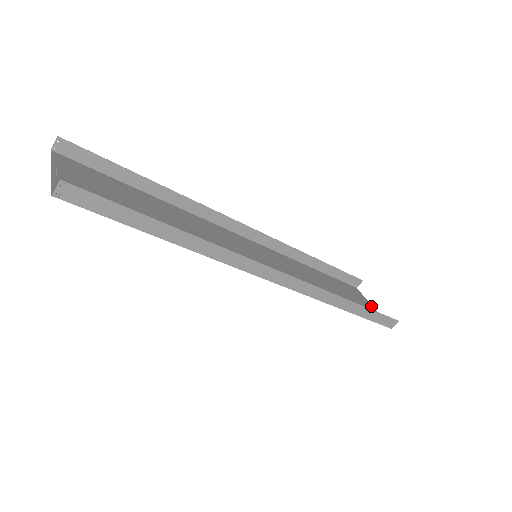
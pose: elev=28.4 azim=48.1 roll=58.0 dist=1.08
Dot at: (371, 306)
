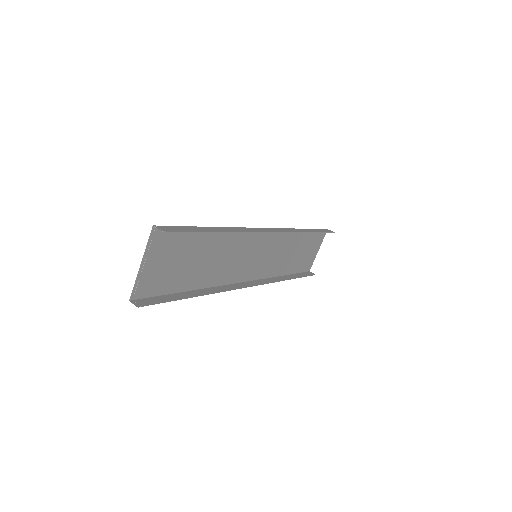
Dot at: (318, 250)
